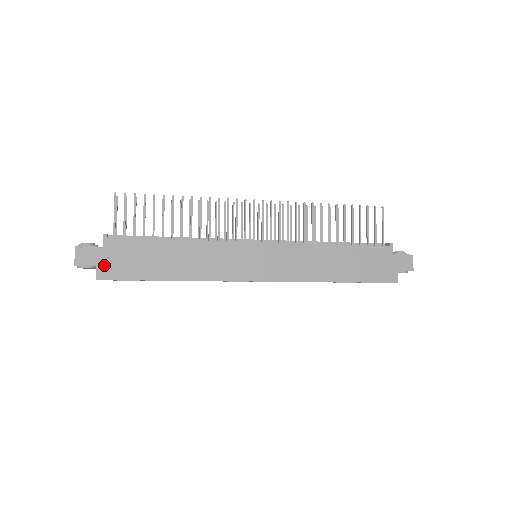
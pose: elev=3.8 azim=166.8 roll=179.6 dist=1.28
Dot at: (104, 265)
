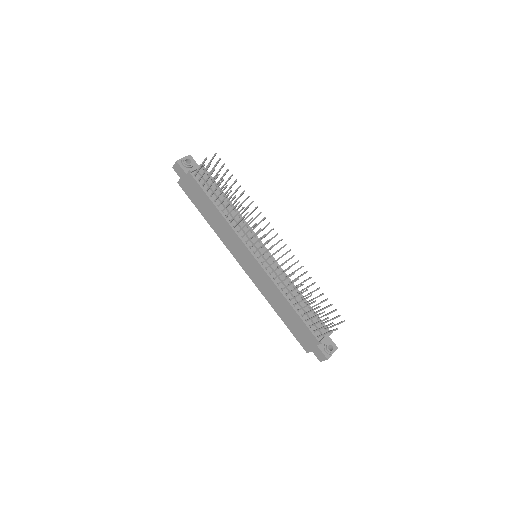
Dot at: (183, 182)
